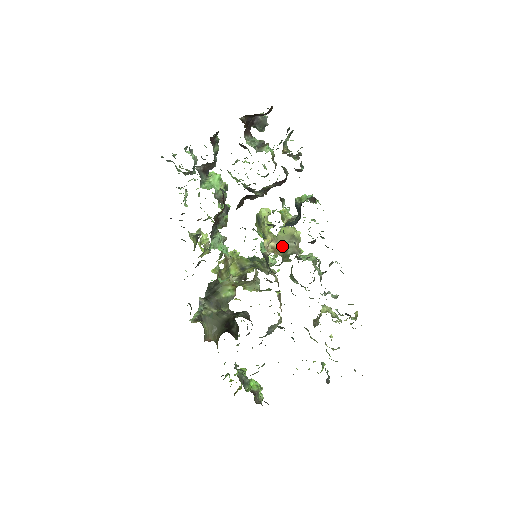
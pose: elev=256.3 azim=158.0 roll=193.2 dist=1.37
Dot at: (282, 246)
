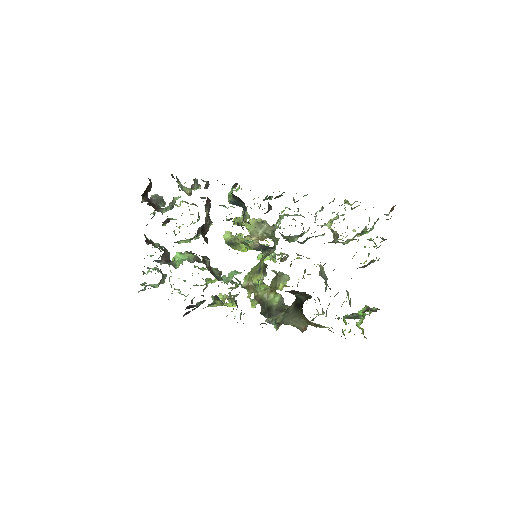
Dot at: (261, 235)
